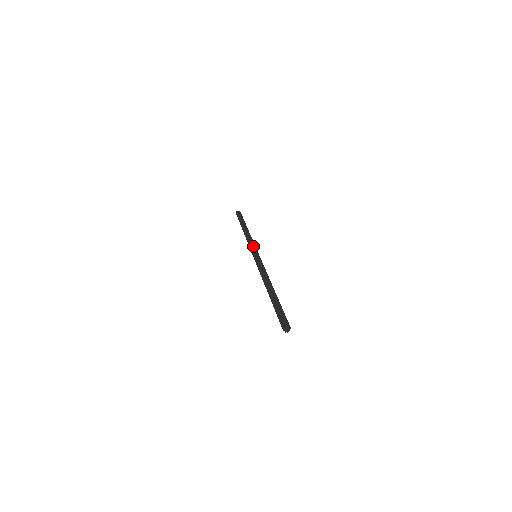
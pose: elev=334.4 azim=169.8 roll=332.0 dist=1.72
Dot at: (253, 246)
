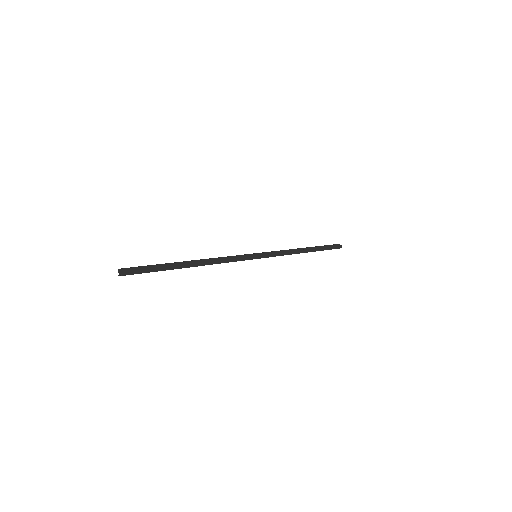
Dot at: (272, 253)
